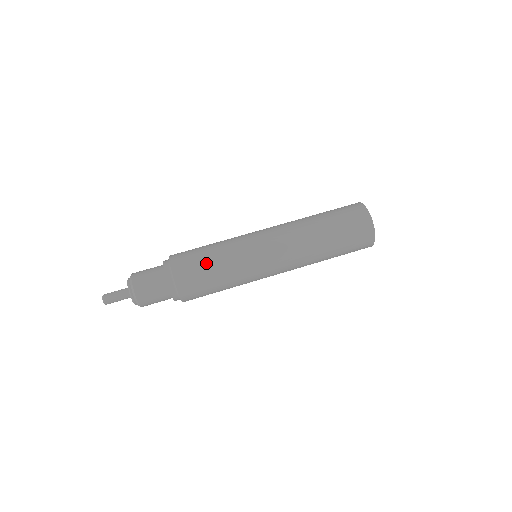
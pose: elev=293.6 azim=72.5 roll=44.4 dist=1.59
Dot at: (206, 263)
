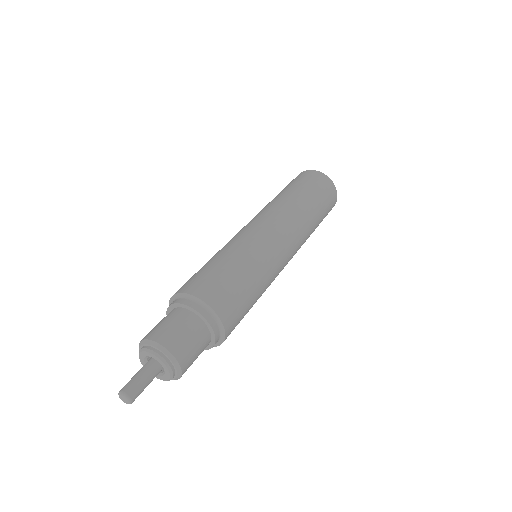
Dot at: (220, 267)
